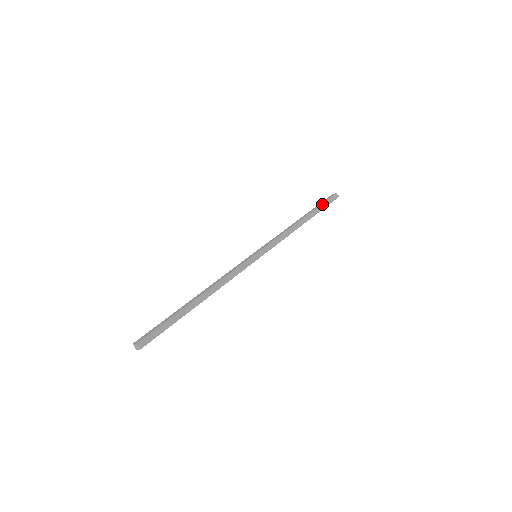
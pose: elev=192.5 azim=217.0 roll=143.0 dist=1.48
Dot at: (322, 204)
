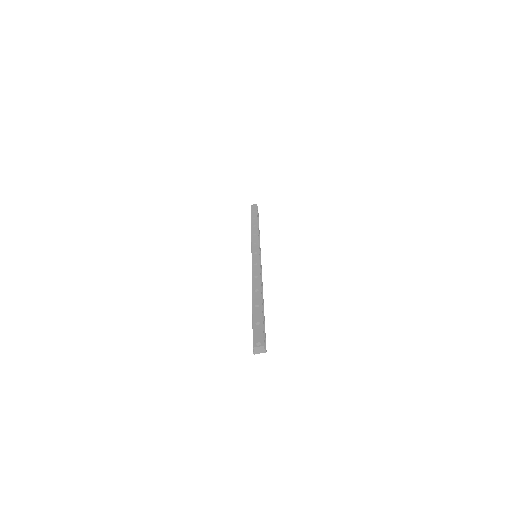
Dot at: (257, 212)
